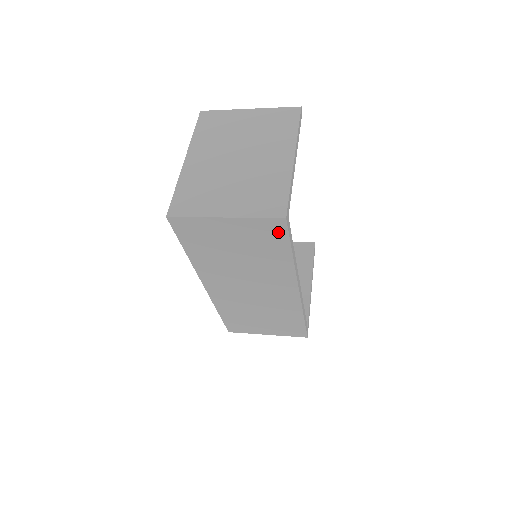
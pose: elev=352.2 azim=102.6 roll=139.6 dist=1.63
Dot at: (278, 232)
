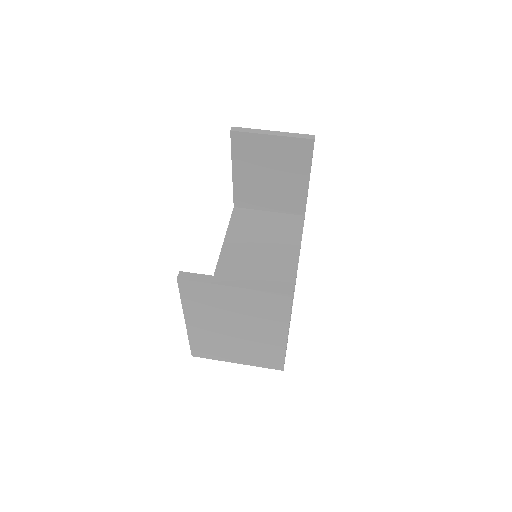
Dot at: occluded
